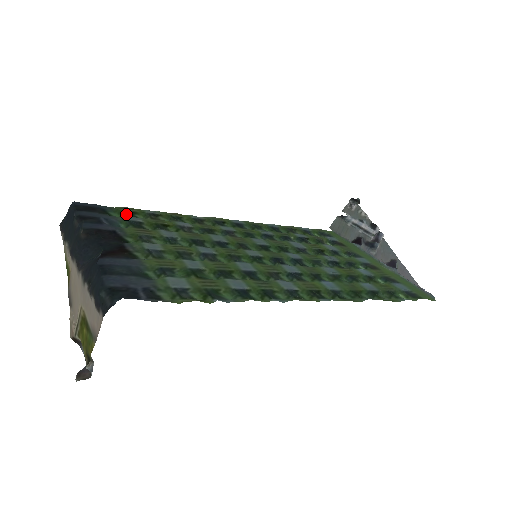
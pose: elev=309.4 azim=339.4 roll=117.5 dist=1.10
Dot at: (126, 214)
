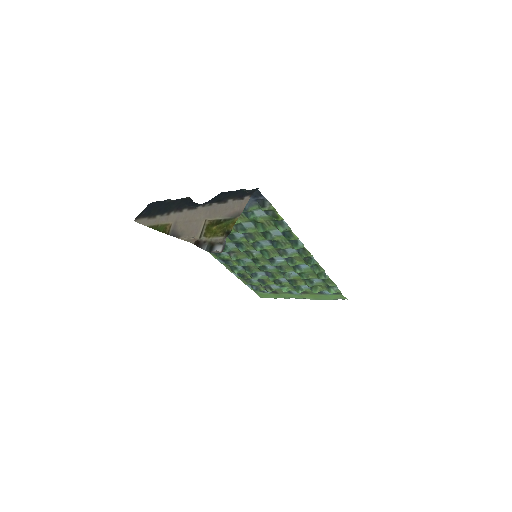
Dot at: occluded
